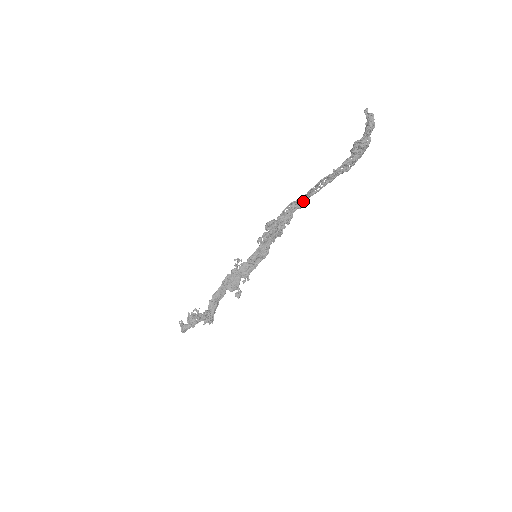
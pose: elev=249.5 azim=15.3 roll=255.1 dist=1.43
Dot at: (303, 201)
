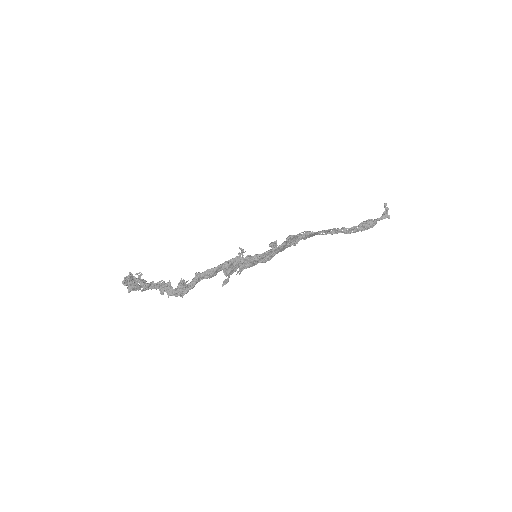
Dot at: (312, 235)
